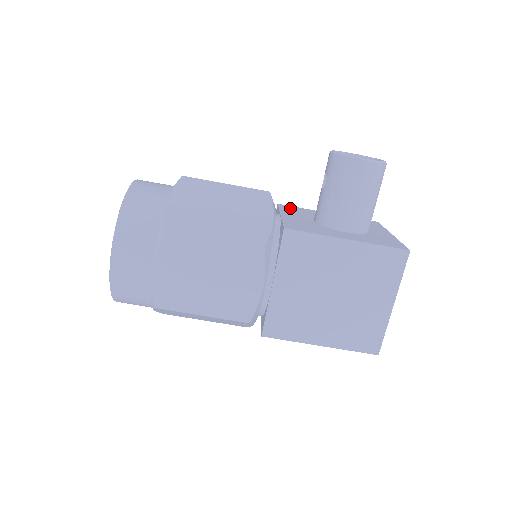
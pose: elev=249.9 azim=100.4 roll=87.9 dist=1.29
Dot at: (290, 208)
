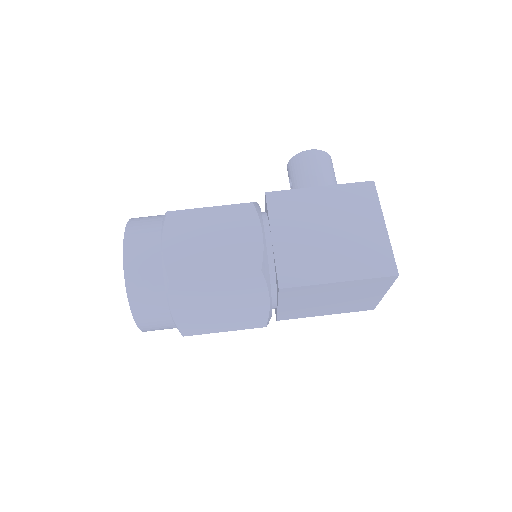
Dot at: occluded
